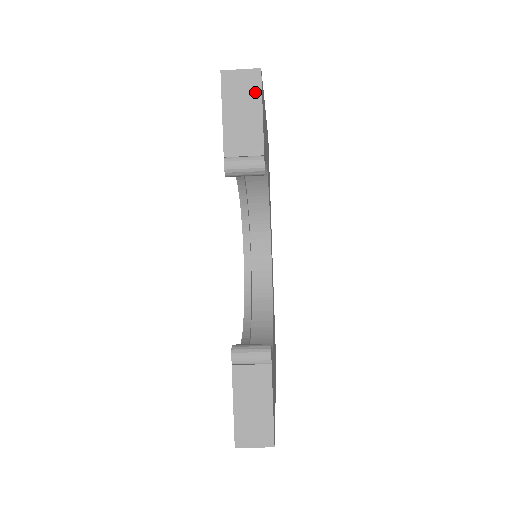
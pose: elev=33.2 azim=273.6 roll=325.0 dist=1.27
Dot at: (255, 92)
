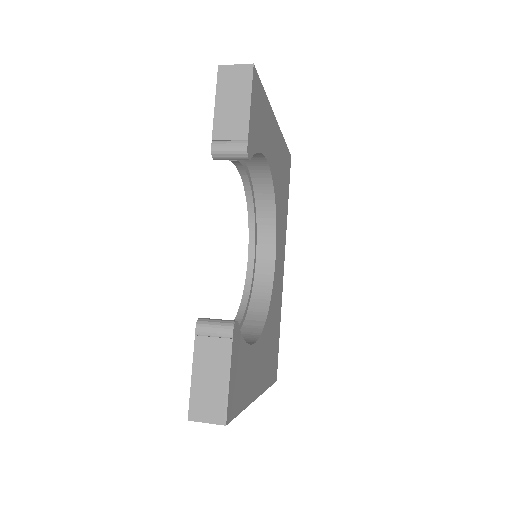
Dot at: (246, 84)
